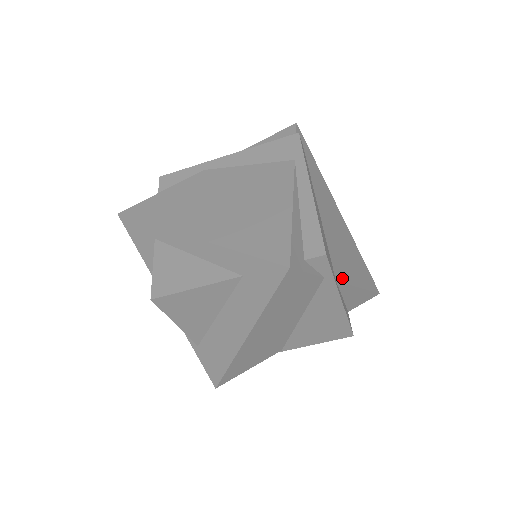
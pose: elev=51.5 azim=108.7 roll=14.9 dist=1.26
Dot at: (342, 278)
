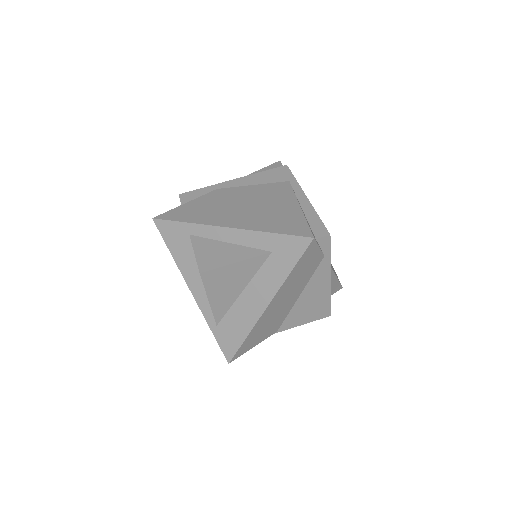
Dot at: occluded
